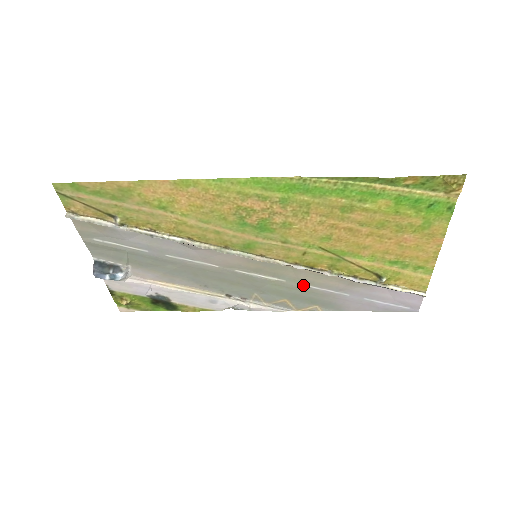
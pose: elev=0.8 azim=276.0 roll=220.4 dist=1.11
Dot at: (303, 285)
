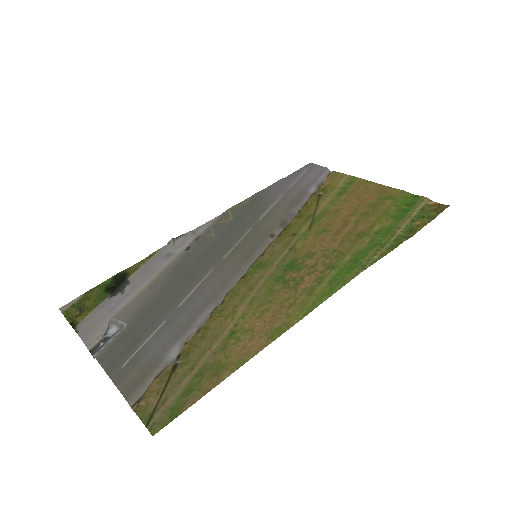
Dot at: (260, 218)
